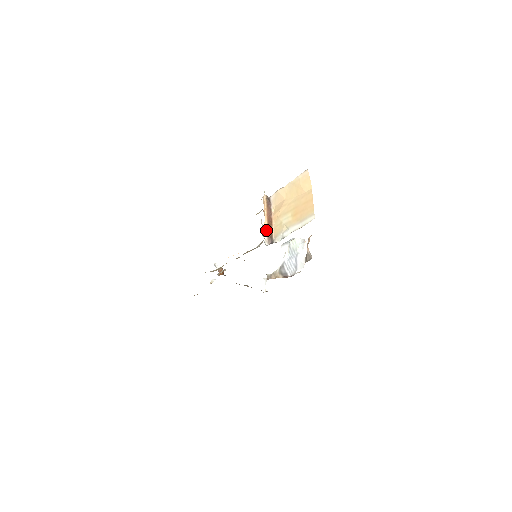
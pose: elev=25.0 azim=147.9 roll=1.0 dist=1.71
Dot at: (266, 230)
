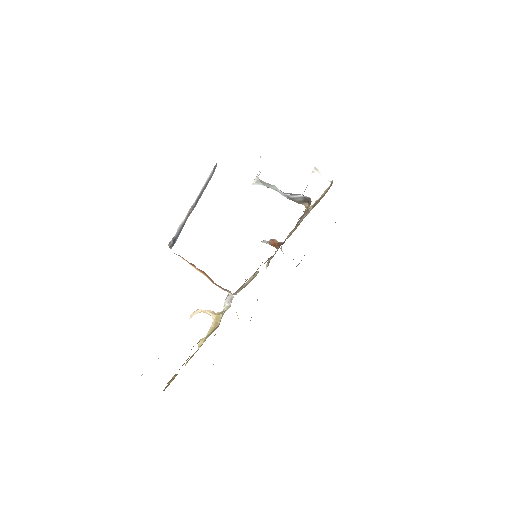
Dot at: (214, 283)
